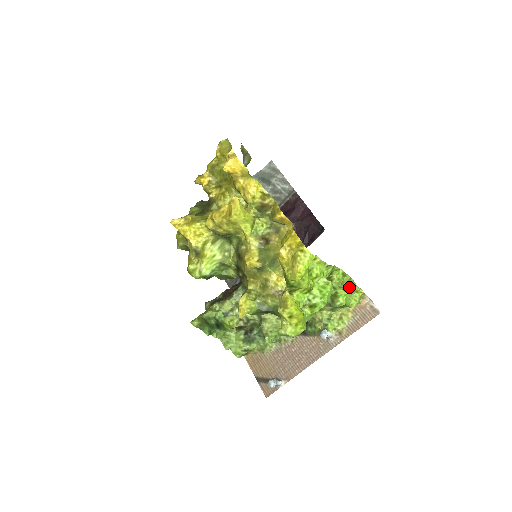
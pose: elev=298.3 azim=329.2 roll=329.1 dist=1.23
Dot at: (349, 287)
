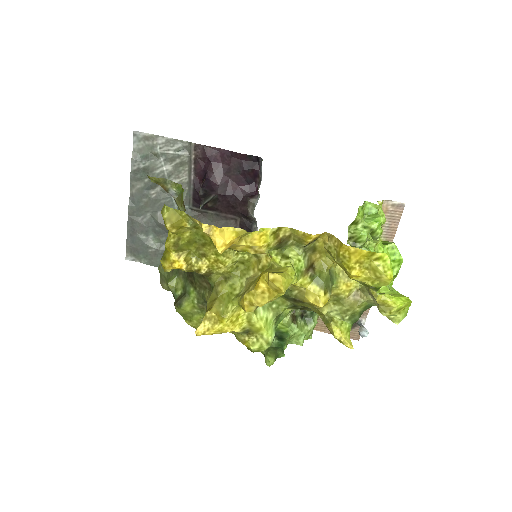
Dot at: (371, 212)
